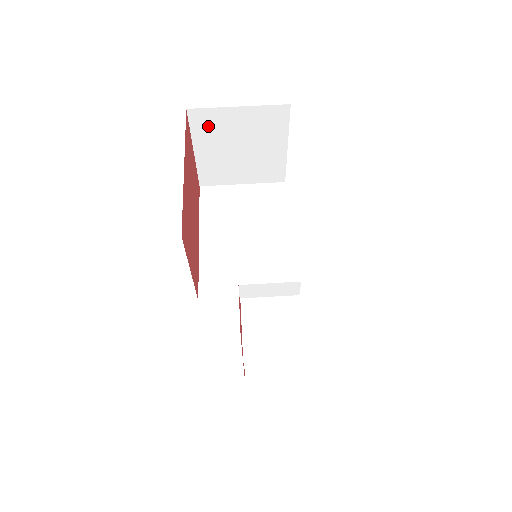
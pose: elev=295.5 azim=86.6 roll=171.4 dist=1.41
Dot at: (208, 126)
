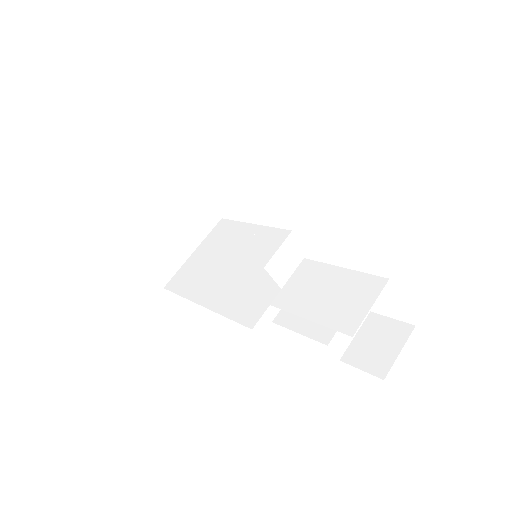
Dot at: (116, 216)
